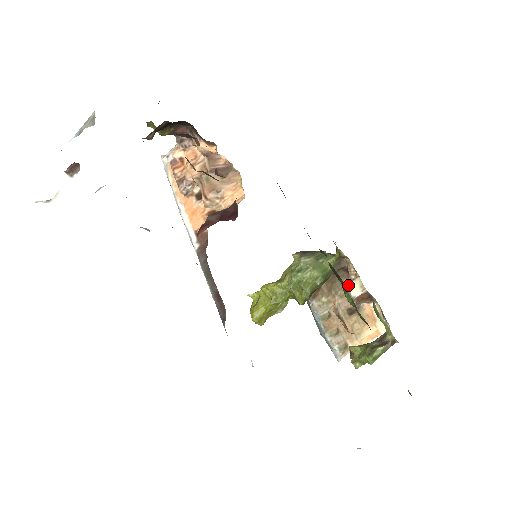
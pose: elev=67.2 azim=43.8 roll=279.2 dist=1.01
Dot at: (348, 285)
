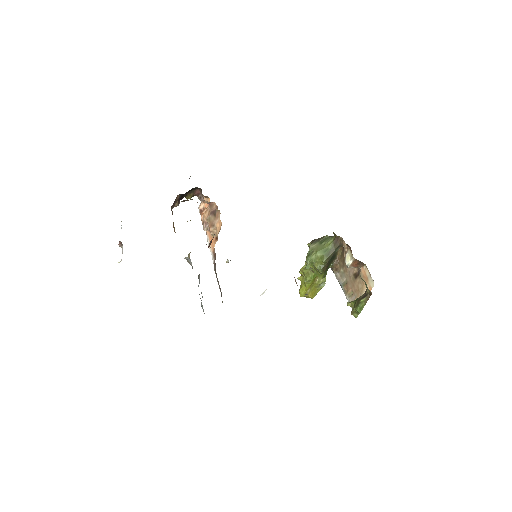
Dot at: occluded
